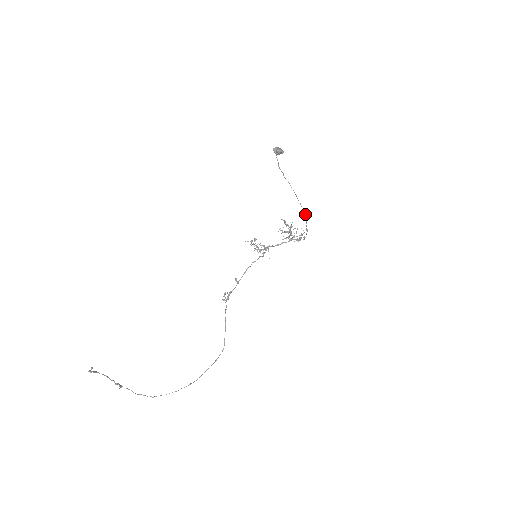
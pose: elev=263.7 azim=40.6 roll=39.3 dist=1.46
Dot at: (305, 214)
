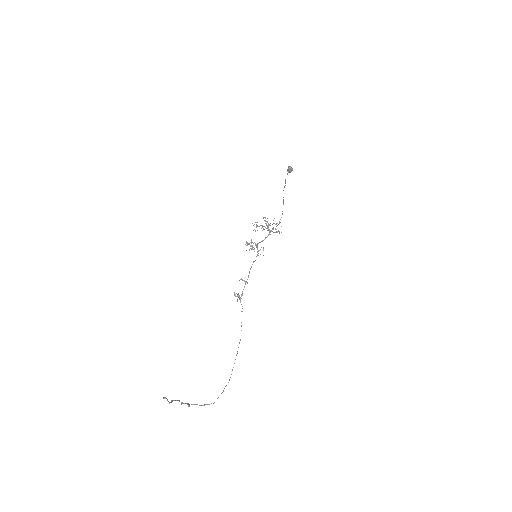
Dot at: occluded
